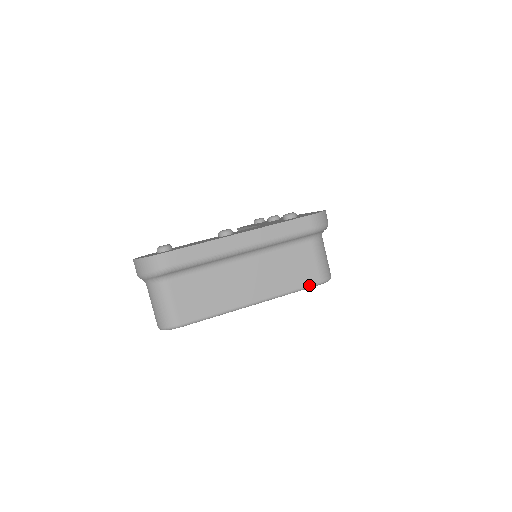
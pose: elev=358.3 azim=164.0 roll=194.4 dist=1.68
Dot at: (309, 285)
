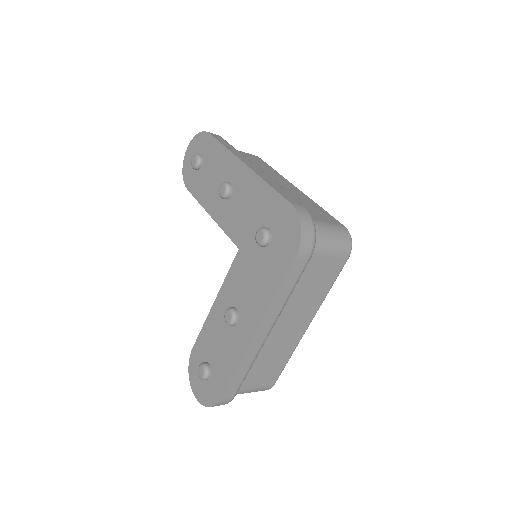
Dot at: (340, 271)
